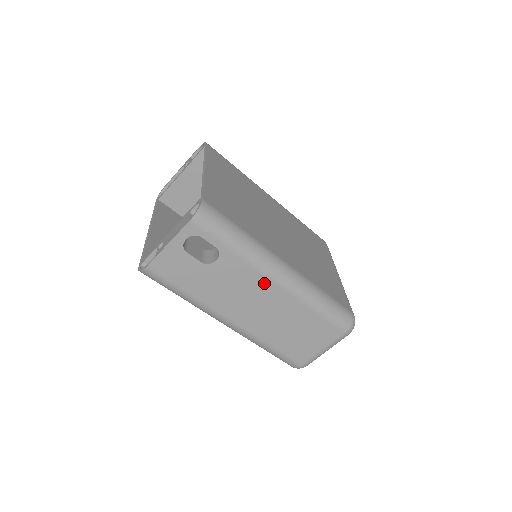
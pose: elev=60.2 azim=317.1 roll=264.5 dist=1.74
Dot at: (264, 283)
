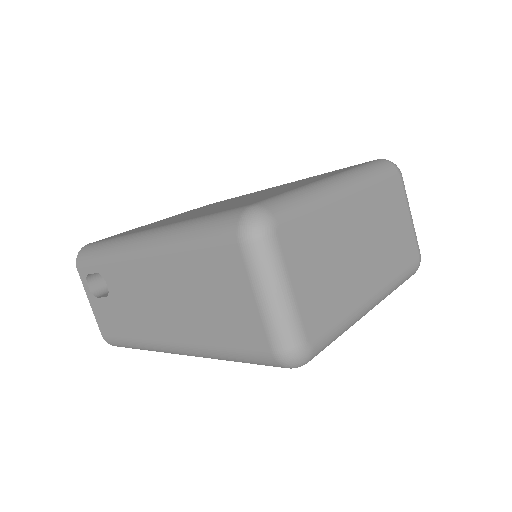
Dot at: (137, 269)
